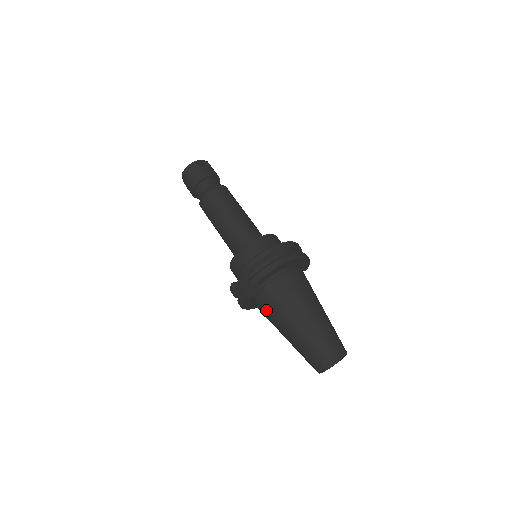
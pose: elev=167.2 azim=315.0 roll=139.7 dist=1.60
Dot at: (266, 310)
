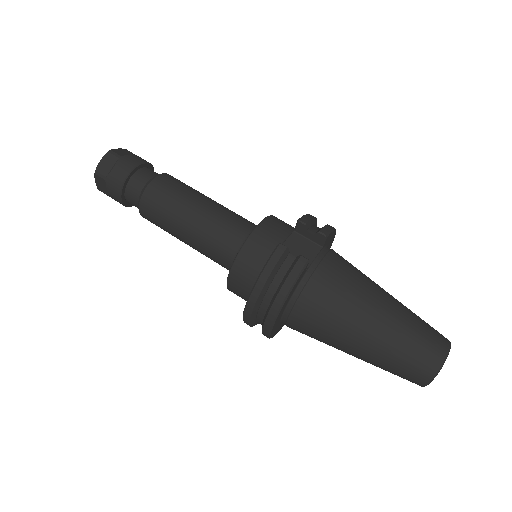
Dot at: (338, 285)
